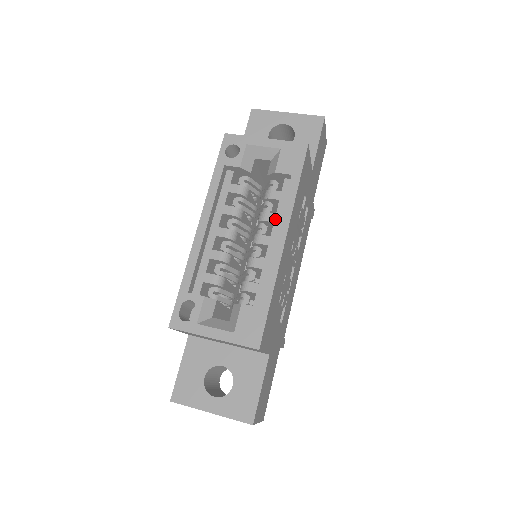
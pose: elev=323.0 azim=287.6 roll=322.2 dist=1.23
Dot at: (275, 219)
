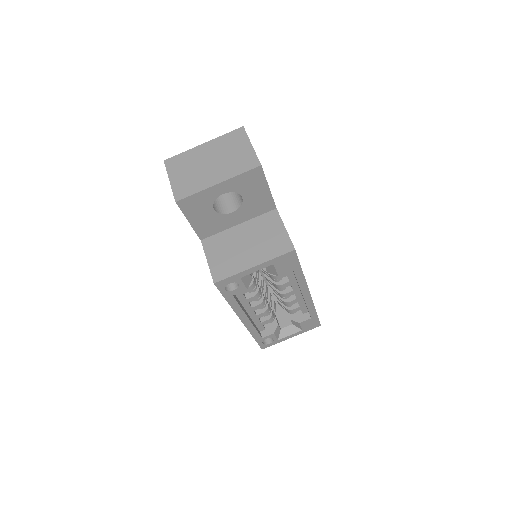
Dot at: (291, 284)
